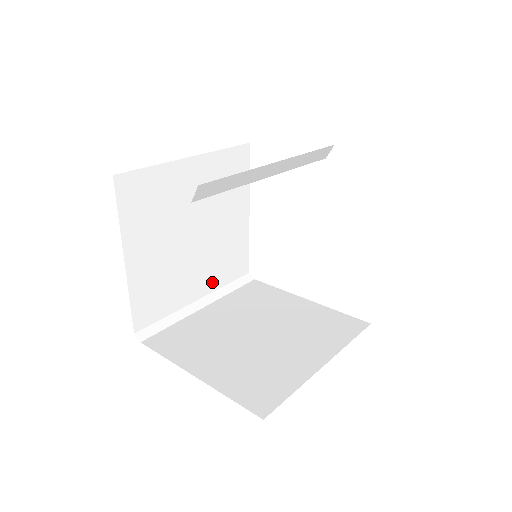
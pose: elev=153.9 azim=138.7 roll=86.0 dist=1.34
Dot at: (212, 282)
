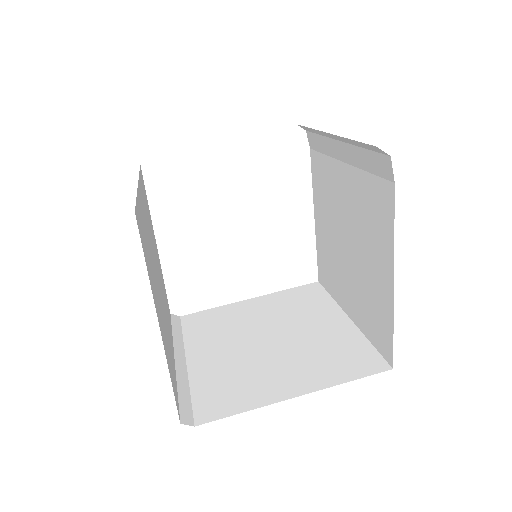
Dot at: occluded
